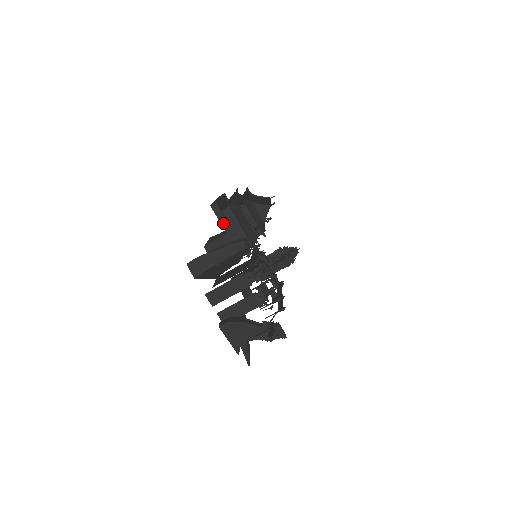
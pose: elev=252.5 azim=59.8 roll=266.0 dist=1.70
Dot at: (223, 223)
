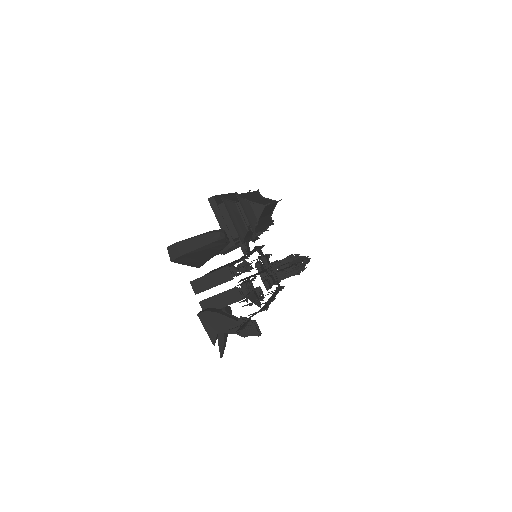
Dot at: (218, 217)
